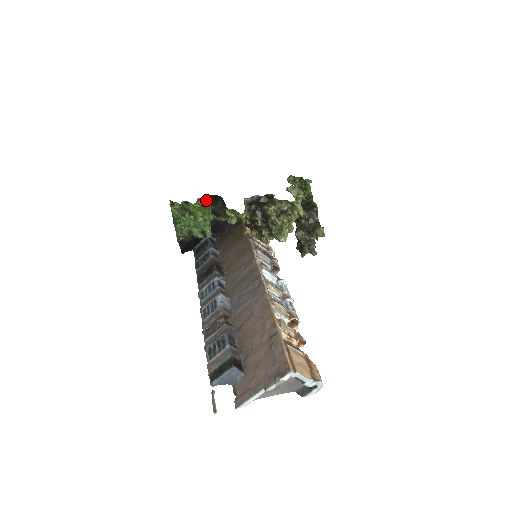
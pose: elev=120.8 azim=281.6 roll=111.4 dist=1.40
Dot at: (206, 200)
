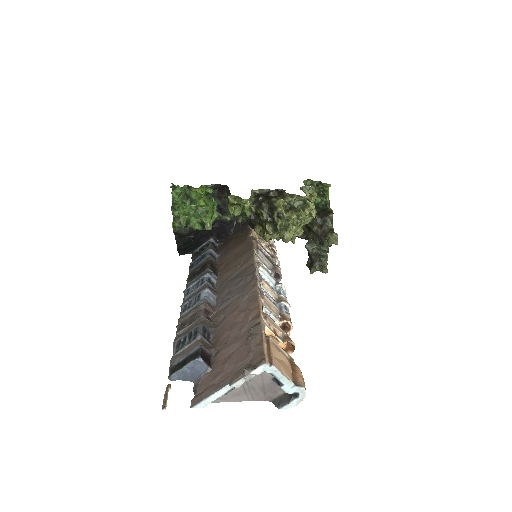
Dot at: (211, 188)
